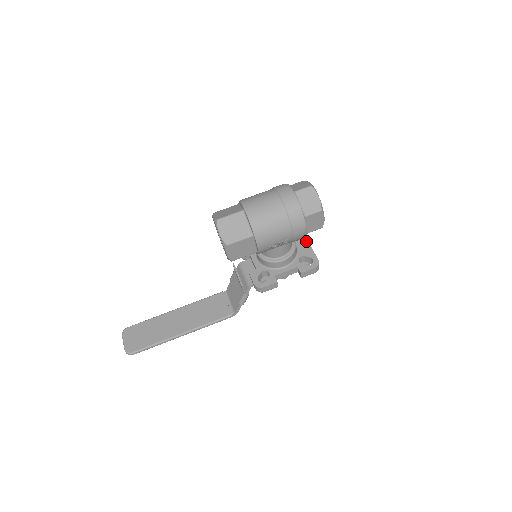
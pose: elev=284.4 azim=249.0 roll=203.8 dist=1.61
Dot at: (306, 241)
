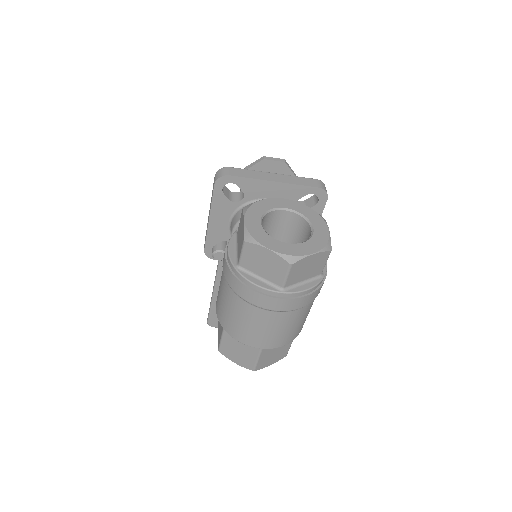
Dot at: (274, 185)
